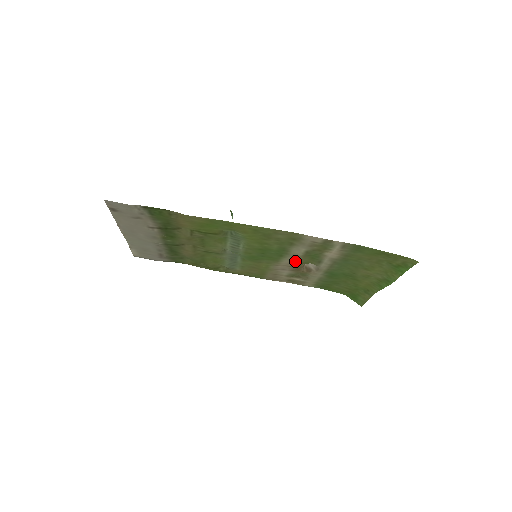
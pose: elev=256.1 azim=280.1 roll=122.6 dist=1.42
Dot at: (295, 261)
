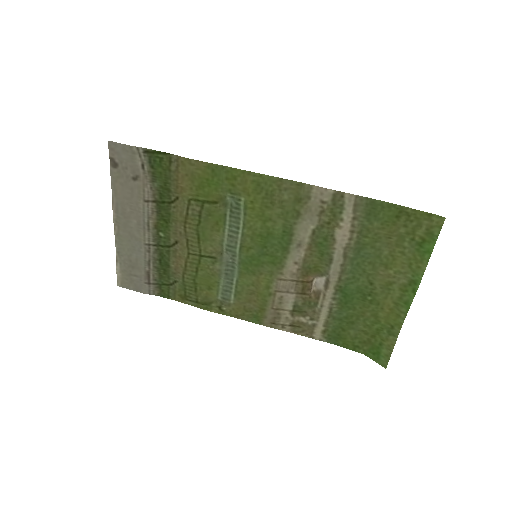
Dot at: (301, 264)
